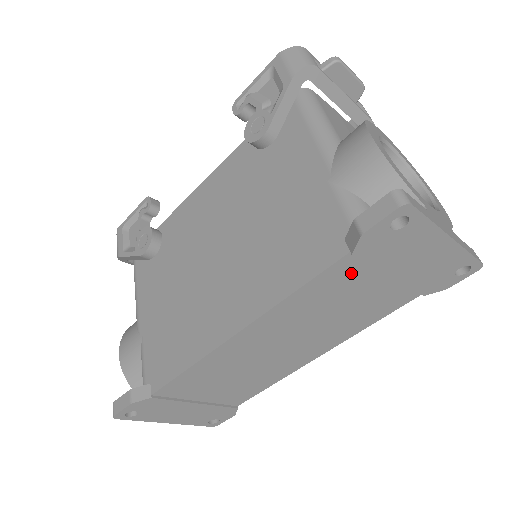
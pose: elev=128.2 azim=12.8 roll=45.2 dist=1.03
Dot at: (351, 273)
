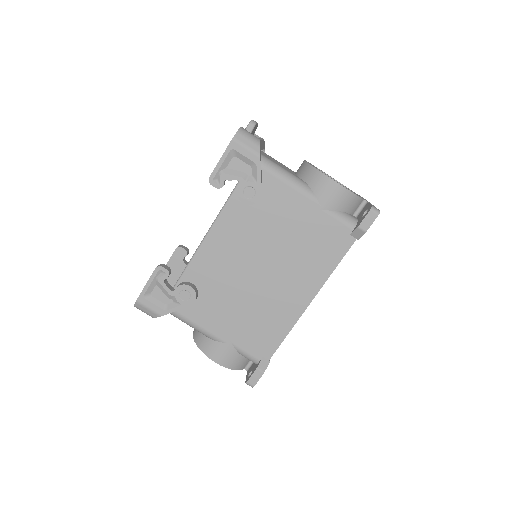
Dot at: occluded
